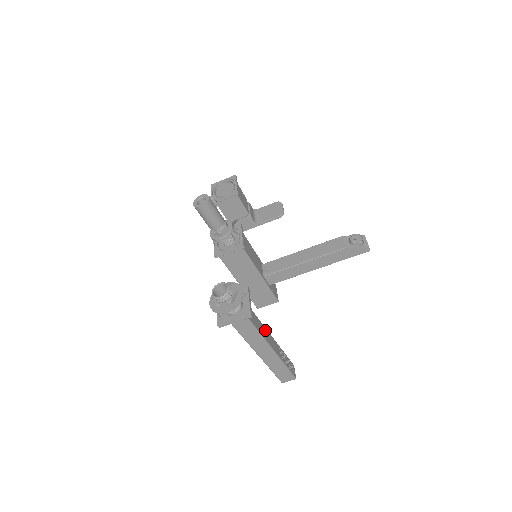
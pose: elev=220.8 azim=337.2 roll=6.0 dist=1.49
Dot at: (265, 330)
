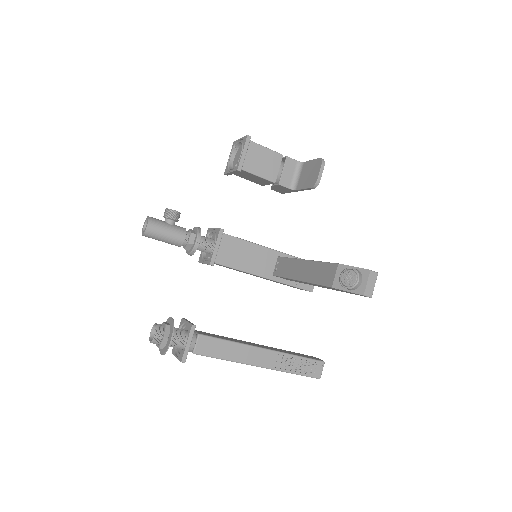
Dot at: (245, 349)
